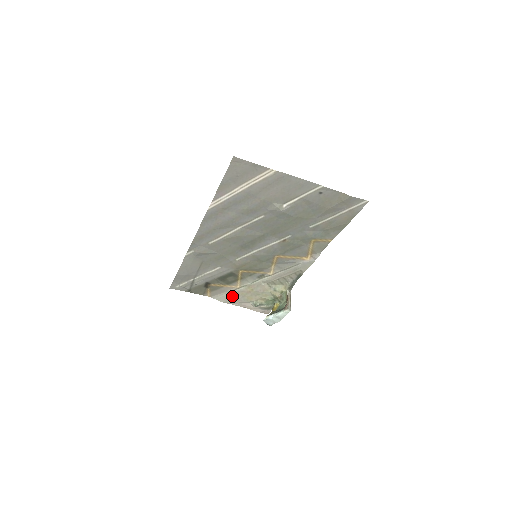
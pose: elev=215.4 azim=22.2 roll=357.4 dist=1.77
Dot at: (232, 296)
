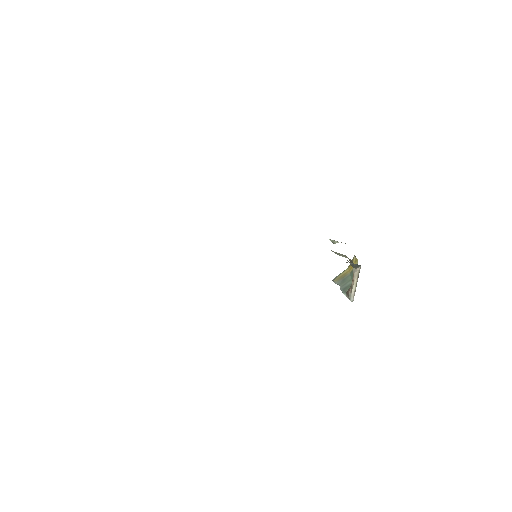
Dot at: occluded
